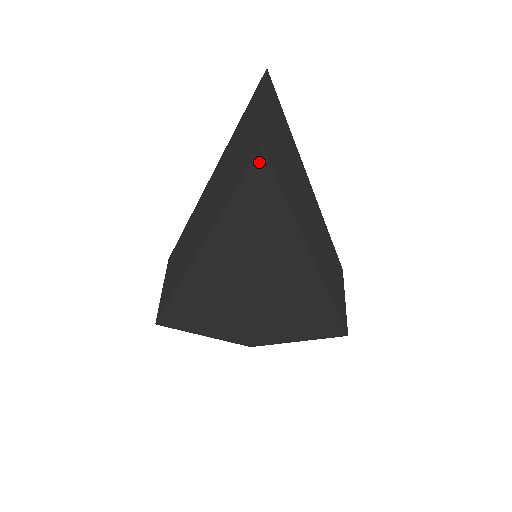
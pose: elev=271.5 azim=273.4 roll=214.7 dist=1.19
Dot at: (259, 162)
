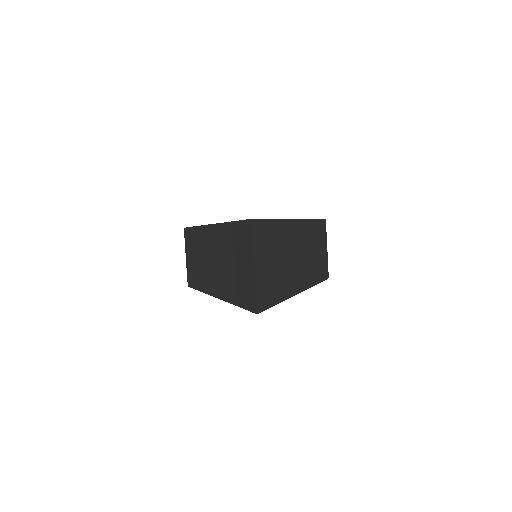
Dot at: occluded
